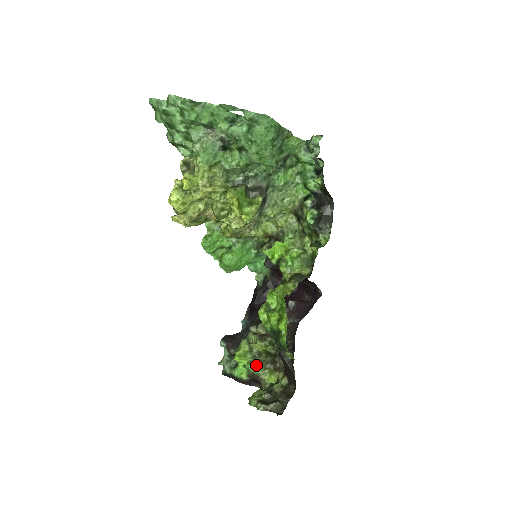
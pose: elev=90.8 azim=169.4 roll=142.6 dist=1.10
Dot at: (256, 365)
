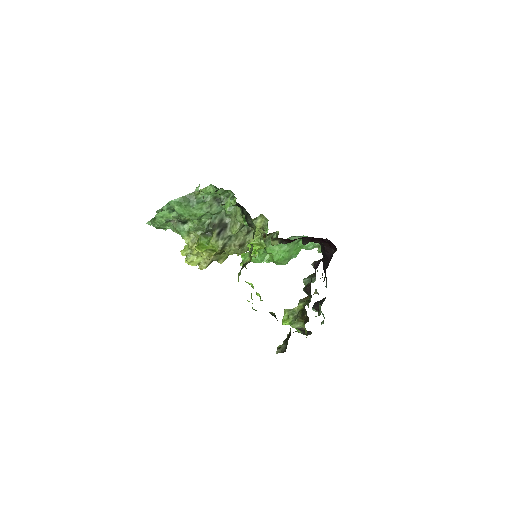
Dot at: (294, 322)
